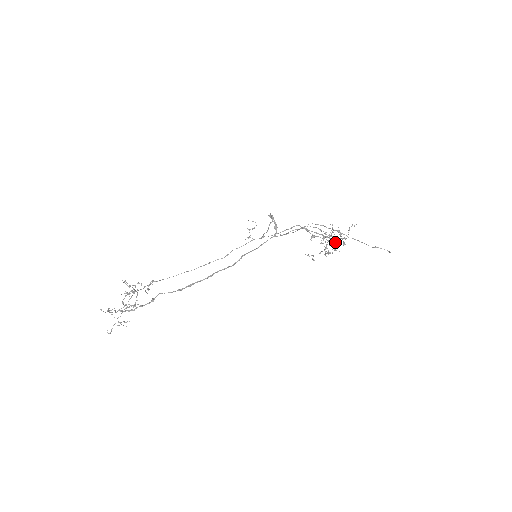
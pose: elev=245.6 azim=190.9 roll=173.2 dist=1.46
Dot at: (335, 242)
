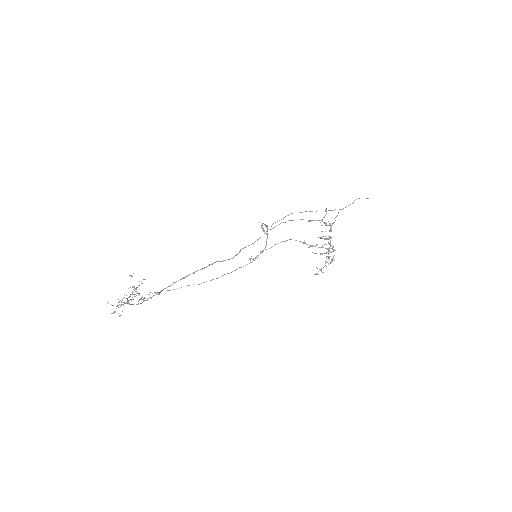
Dot at: occluded
